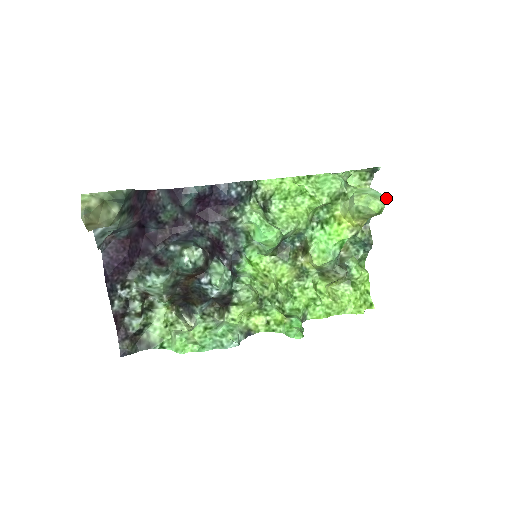
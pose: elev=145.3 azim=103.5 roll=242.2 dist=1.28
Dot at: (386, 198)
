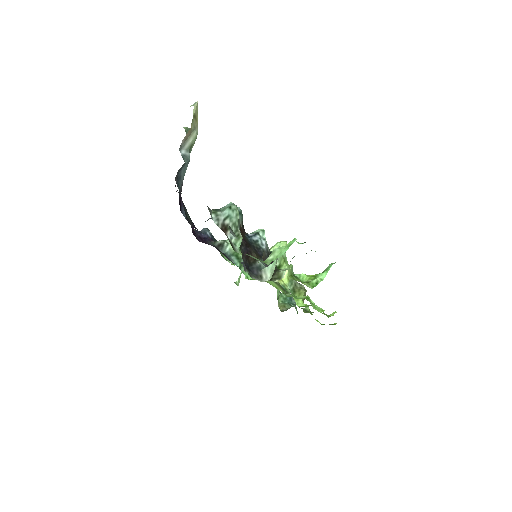
Dot at: occluded
